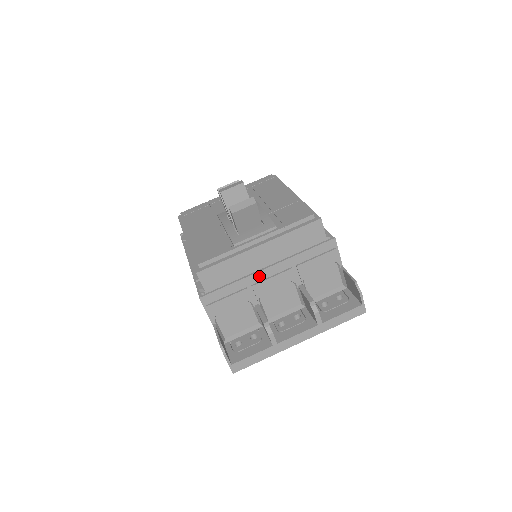
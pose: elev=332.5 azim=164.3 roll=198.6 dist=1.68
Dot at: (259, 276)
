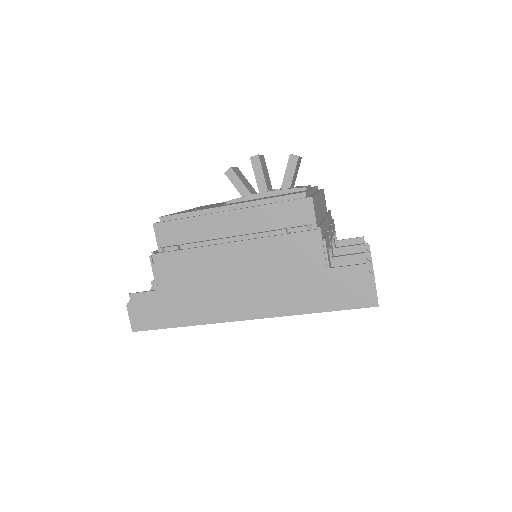
Dot at: (326, 224)
